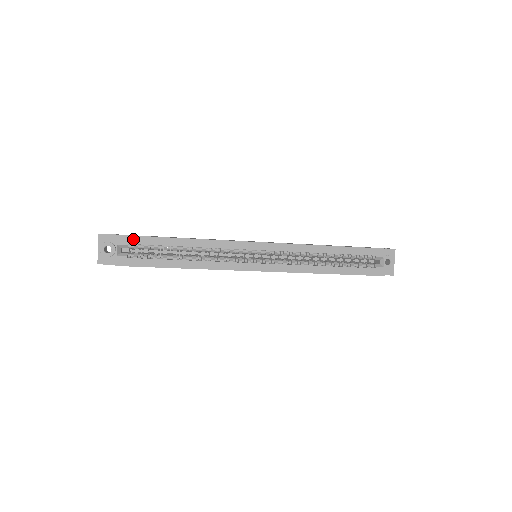
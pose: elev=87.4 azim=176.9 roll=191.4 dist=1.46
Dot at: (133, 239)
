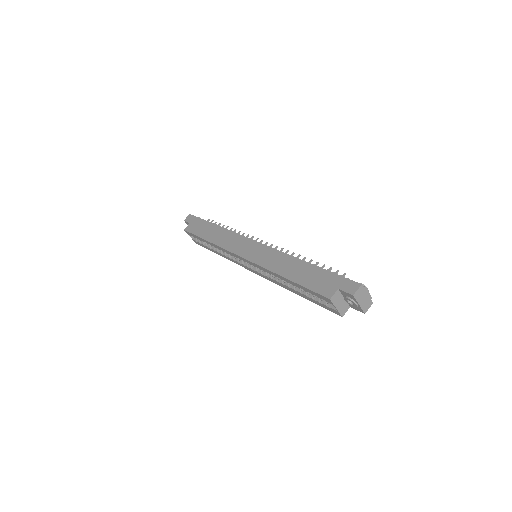
Dot at: (191, 234)
